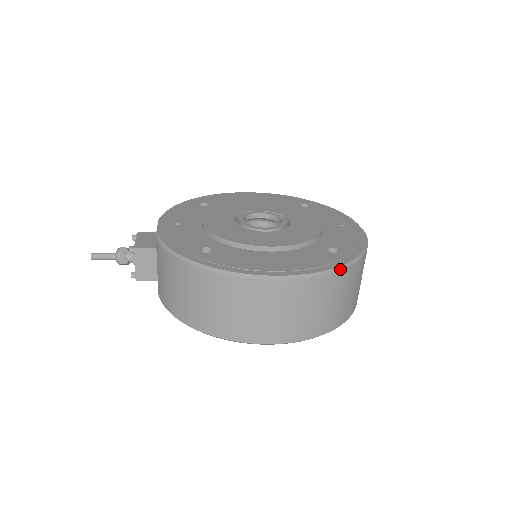
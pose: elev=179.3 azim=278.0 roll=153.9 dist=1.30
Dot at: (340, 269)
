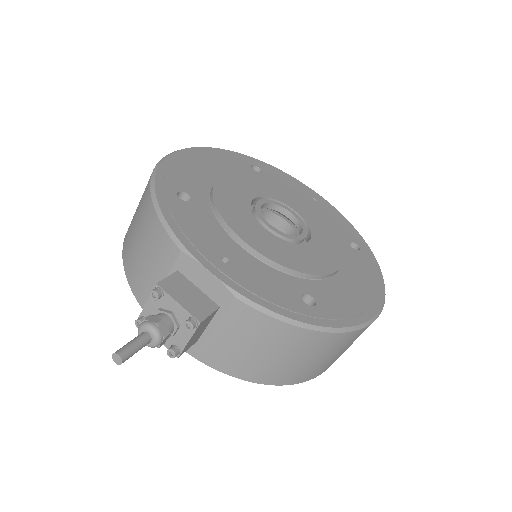
Dot at: (381, 272)
